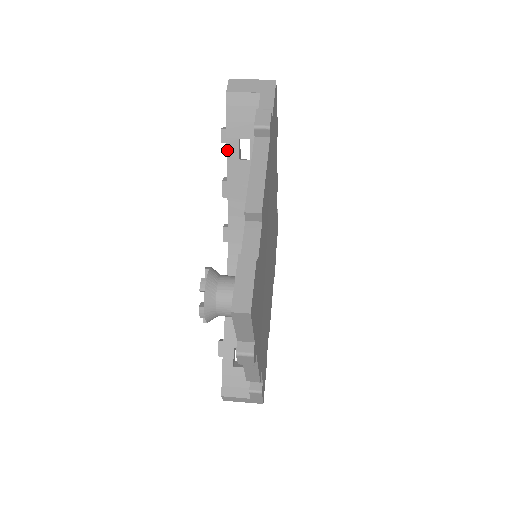
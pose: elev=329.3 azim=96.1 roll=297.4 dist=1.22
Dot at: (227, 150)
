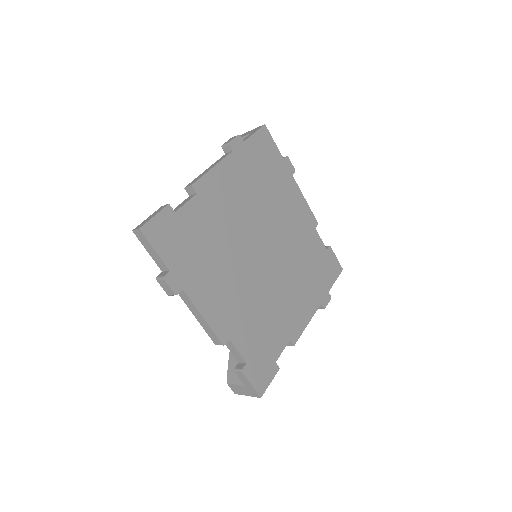
Dot at: occluded
